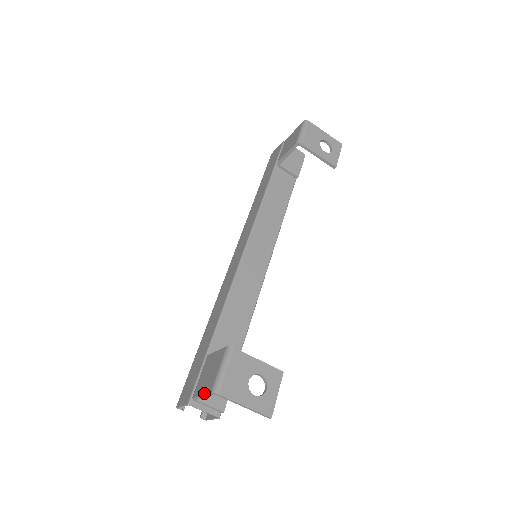
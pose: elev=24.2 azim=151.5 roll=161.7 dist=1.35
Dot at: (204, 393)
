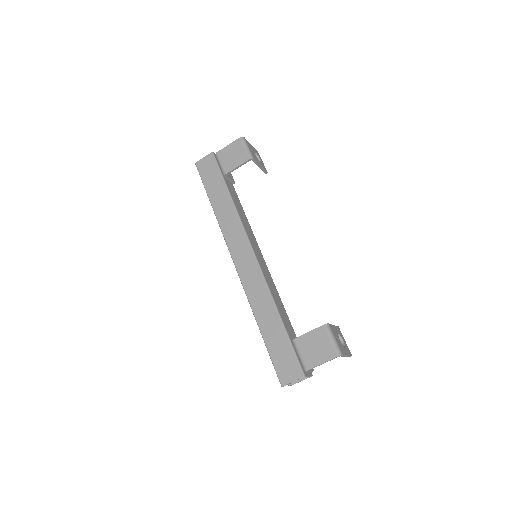
Dot at: (327, 360)
